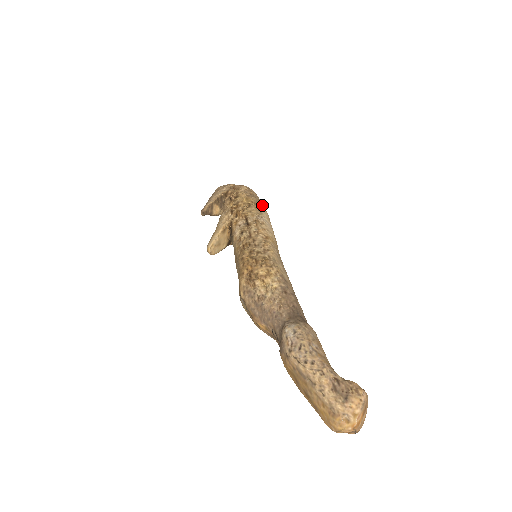
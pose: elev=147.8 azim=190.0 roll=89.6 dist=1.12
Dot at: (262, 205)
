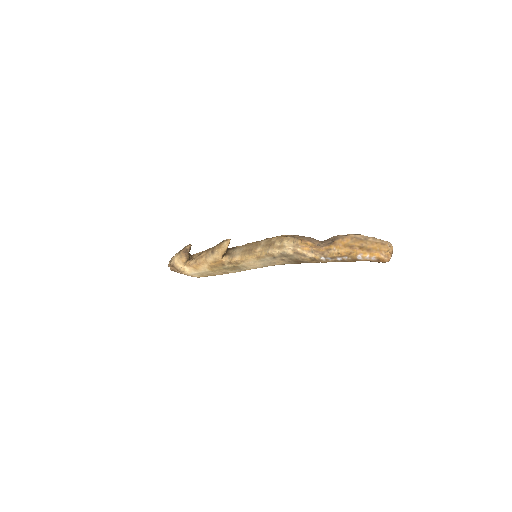
Dot at: occluded
